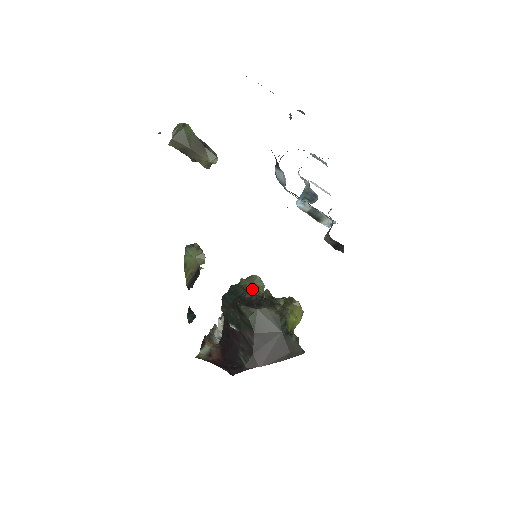
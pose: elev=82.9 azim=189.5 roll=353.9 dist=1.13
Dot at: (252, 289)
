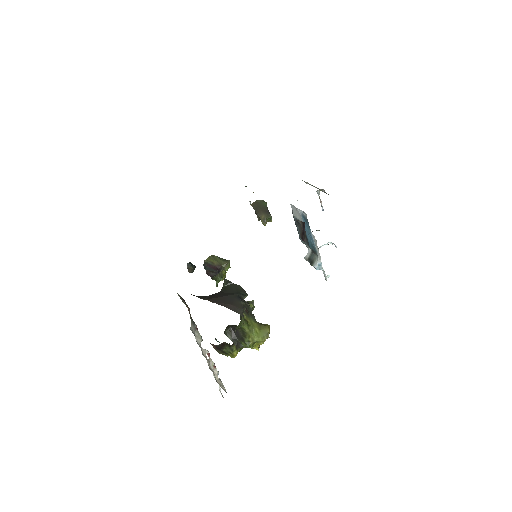
Dot at: occluded
